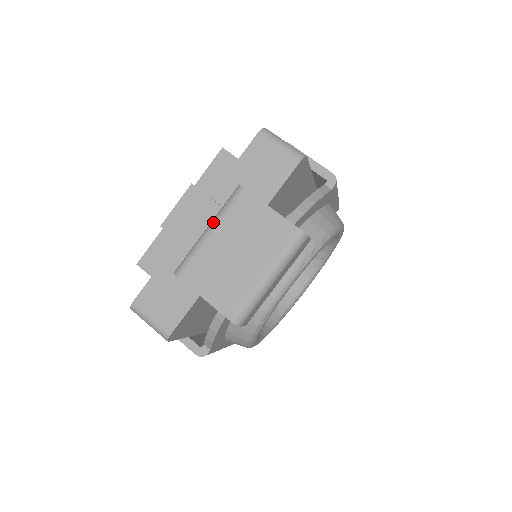
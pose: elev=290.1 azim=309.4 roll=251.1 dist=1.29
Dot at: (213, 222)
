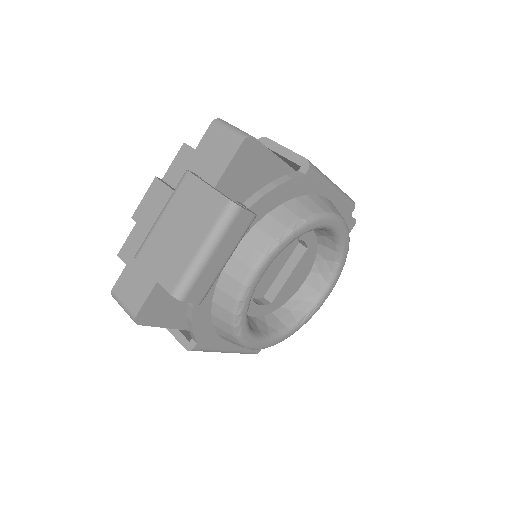
Dot at: (165, 206)
